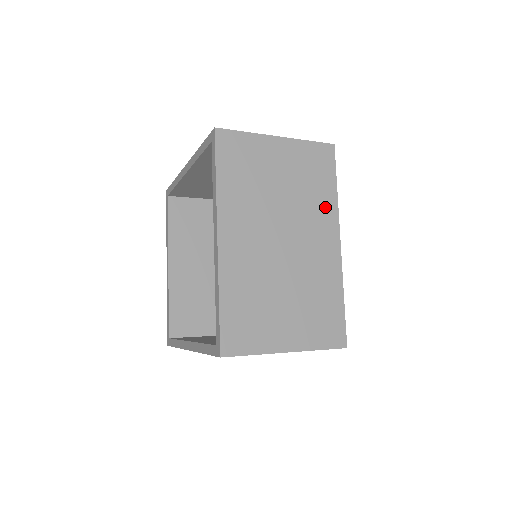
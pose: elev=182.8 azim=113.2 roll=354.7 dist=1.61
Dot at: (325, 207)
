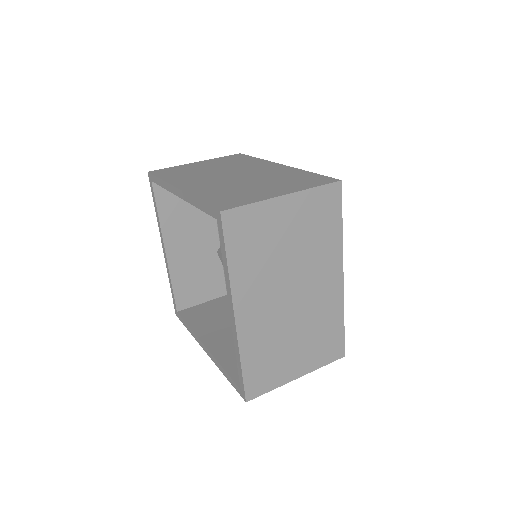
Dot at: (331, 249)
